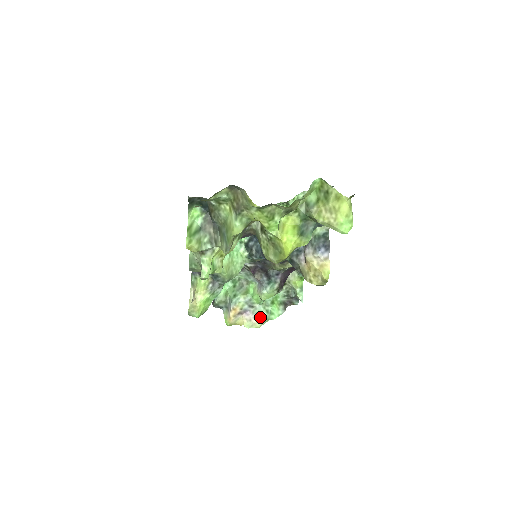
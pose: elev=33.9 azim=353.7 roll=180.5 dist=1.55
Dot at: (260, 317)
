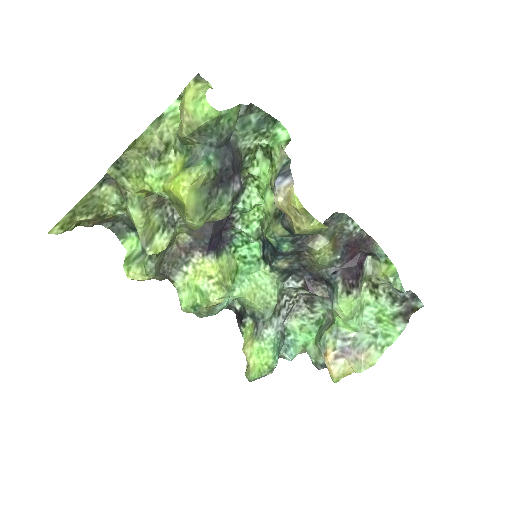
Dot at: (366, 348)
